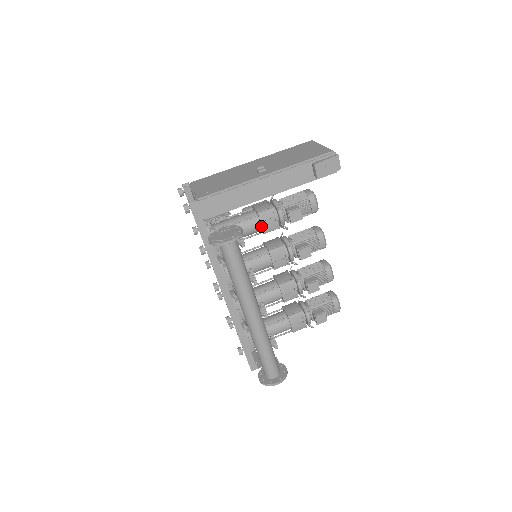
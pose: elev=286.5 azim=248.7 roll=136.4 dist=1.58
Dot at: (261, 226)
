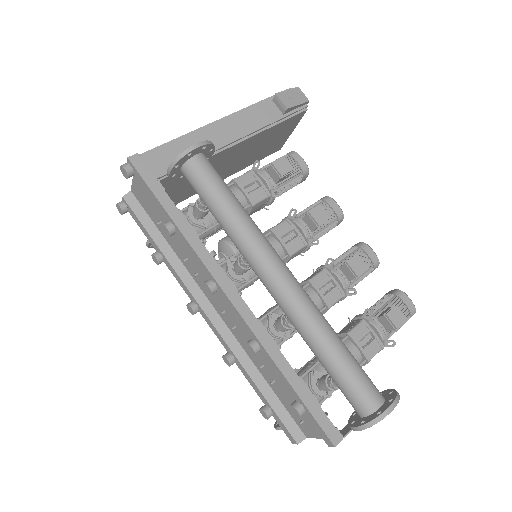
Dot at: (244, 196)
